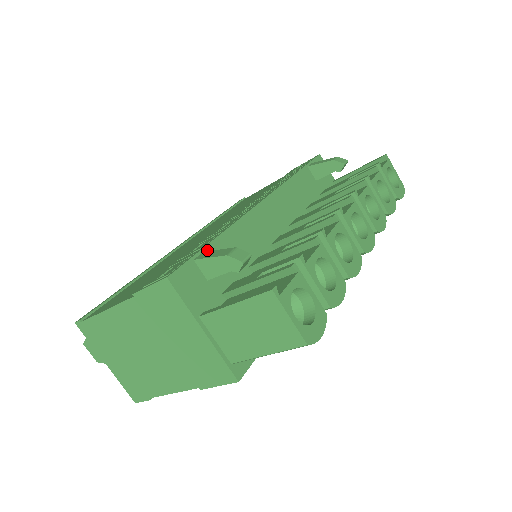
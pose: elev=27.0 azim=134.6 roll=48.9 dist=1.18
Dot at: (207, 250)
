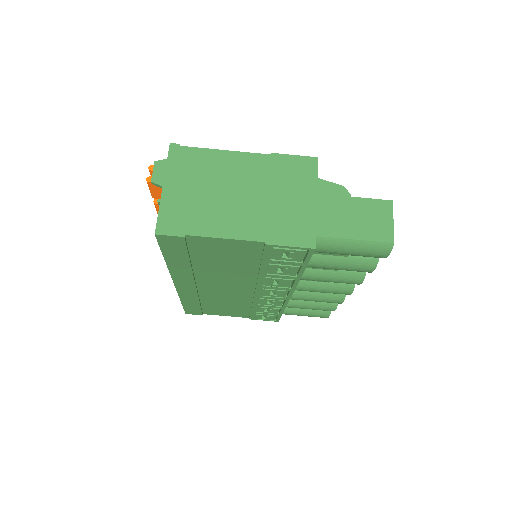
Dot at: occluded
